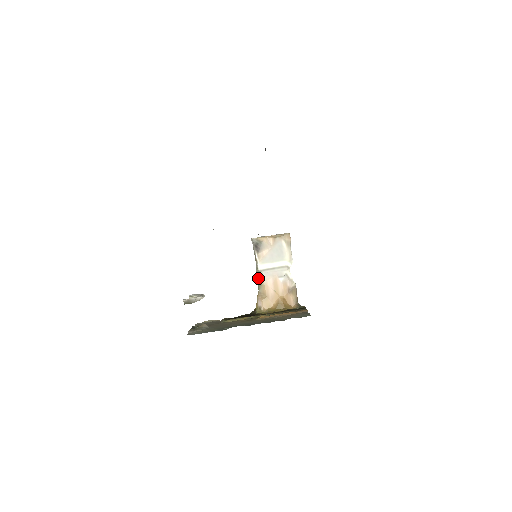
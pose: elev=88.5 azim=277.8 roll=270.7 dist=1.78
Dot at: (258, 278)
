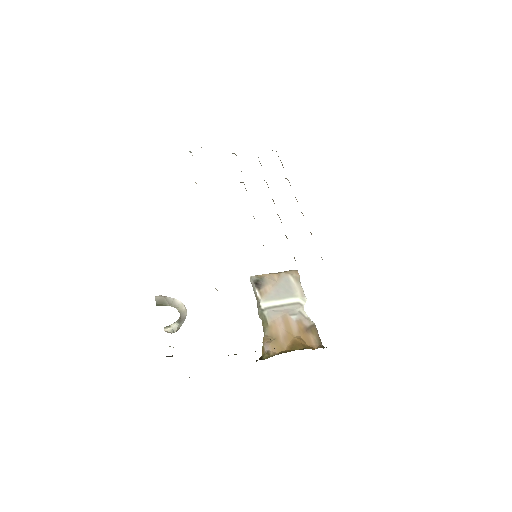
Dot at: (262, 319)
